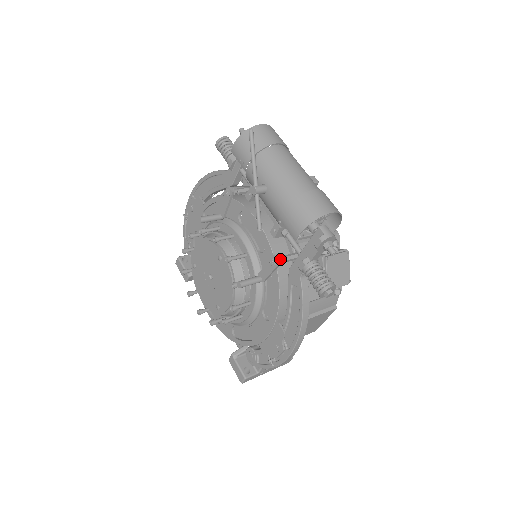
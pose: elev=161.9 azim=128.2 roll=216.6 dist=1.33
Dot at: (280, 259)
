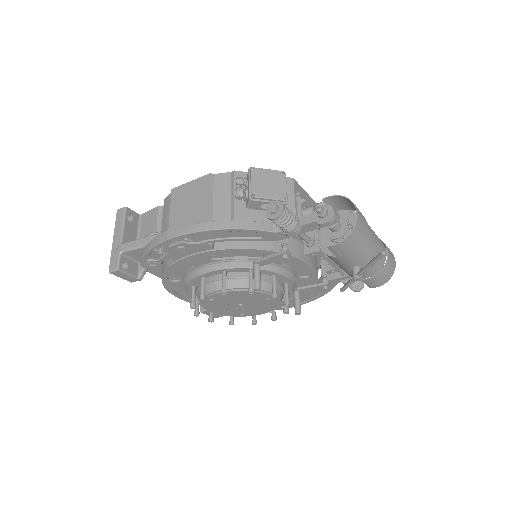
Dot at: occluded
